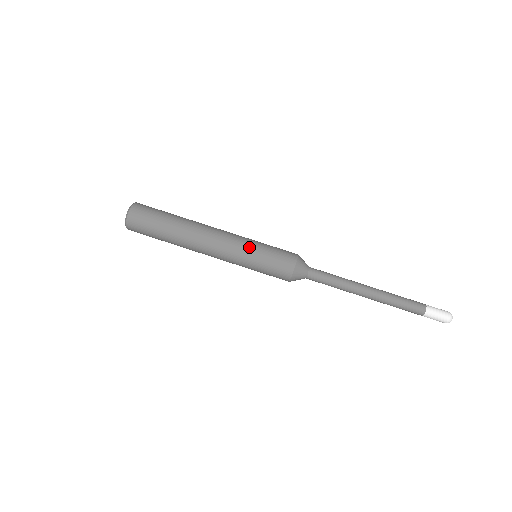
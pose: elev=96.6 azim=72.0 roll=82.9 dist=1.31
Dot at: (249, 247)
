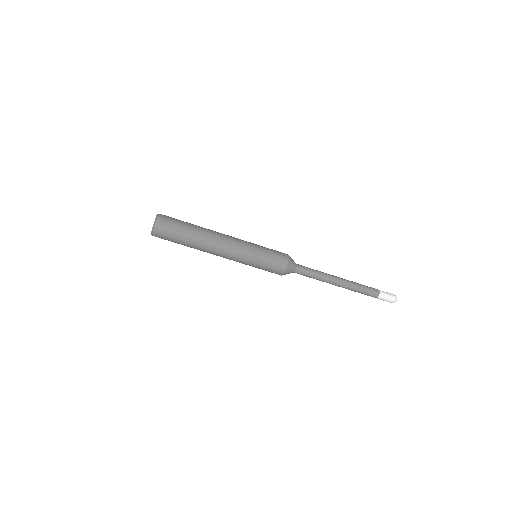
Dot at: (247, 264)
